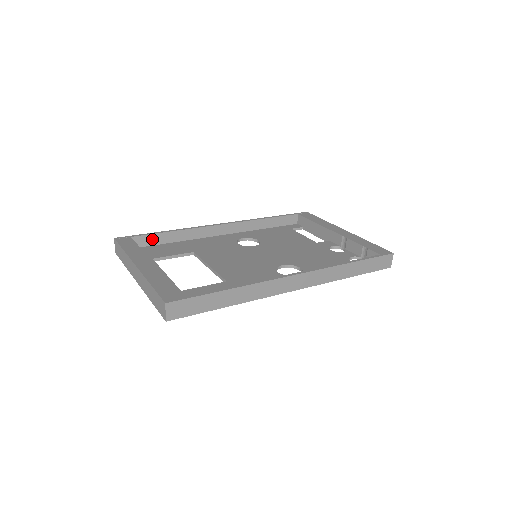
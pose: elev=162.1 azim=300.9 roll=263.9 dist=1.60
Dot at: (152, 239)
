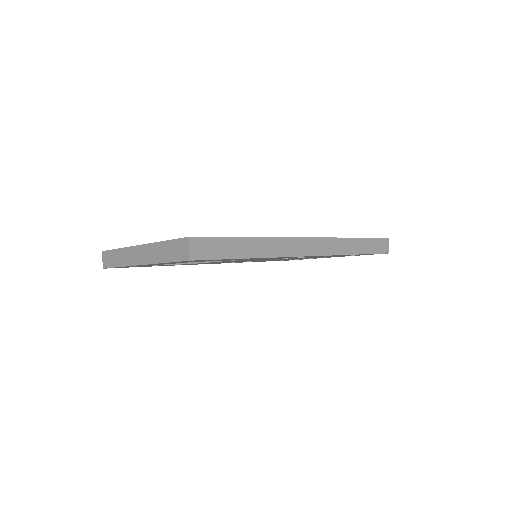
Dot at: occluded
